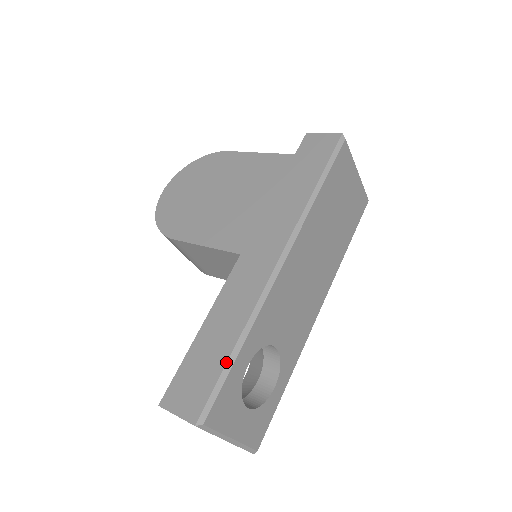
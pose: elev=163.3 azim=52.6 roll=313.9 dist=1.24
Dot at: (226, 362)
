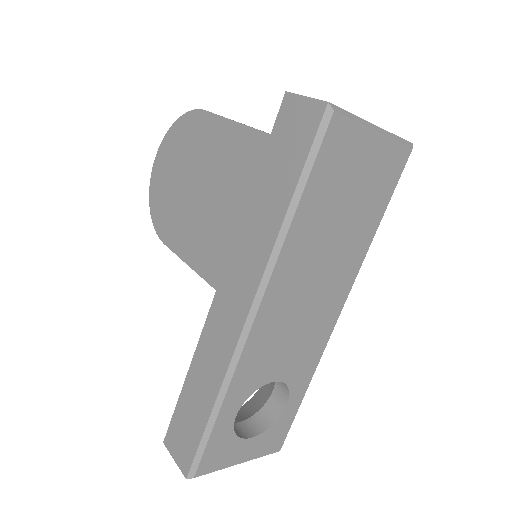
Dot at: (205, 426)
